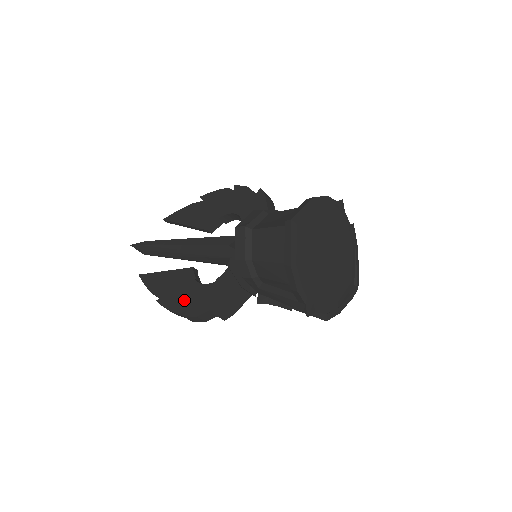
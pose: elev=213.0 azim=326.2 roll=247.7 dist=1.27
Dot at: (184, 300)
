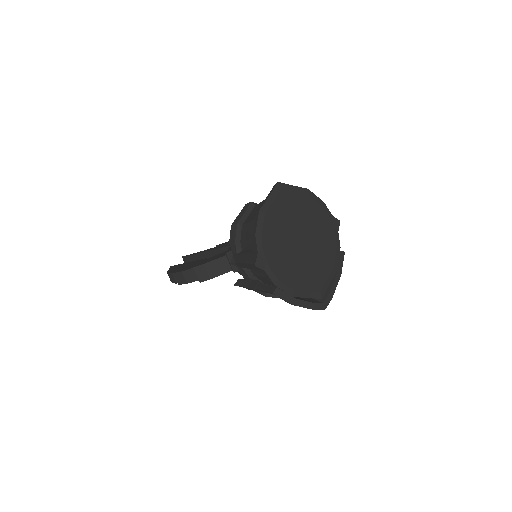
Dot at: (184, 267)
